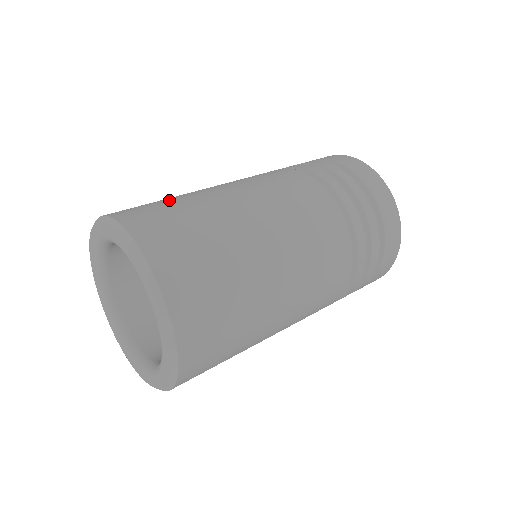
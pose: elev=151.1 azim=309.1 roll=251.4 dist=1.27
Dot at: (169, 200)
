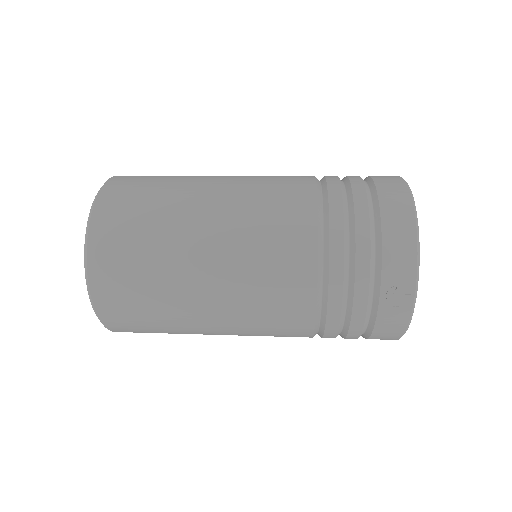
Dot at: occluded
